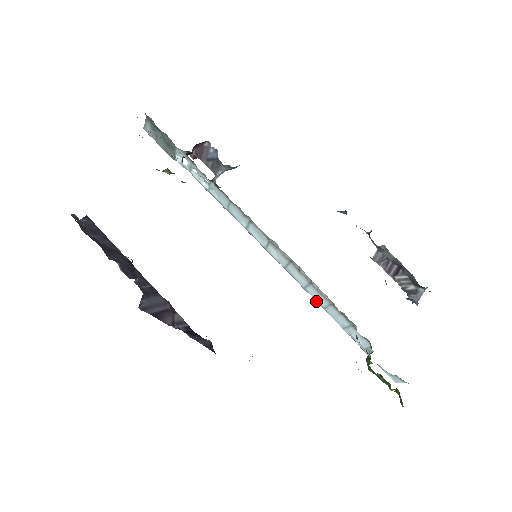
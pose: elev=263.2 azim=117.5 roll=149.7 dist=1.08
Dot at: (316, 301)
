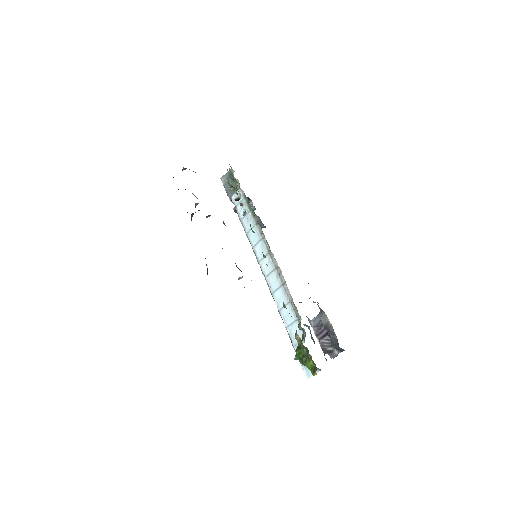
Dot at: (276, 304)
